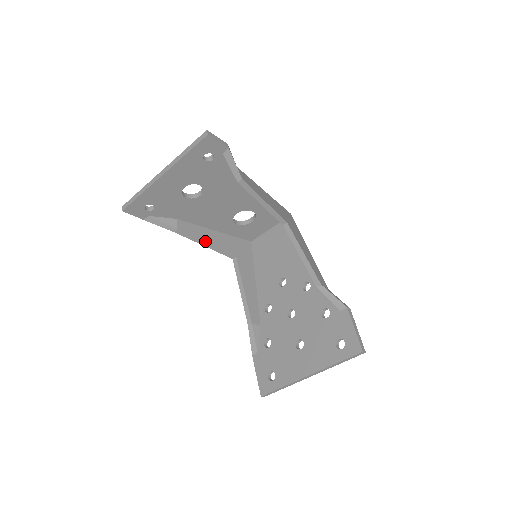
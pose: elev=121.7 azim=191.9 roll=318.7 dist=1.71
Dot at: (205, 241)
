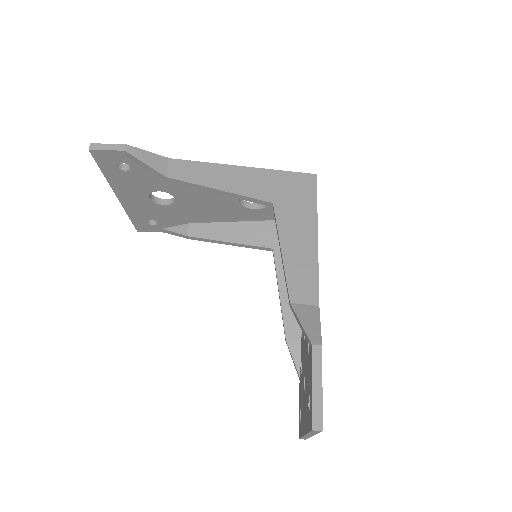
Dot at: (225, 240)
